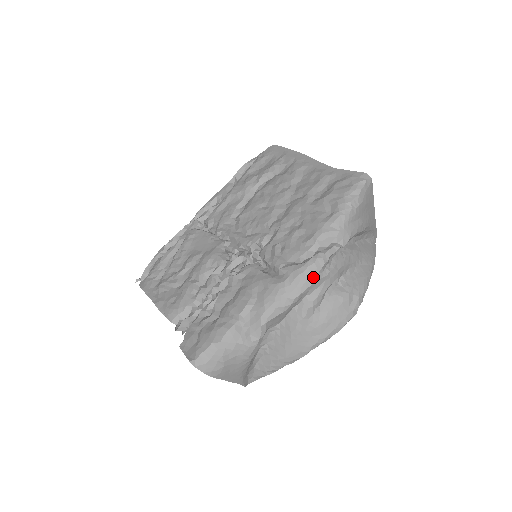
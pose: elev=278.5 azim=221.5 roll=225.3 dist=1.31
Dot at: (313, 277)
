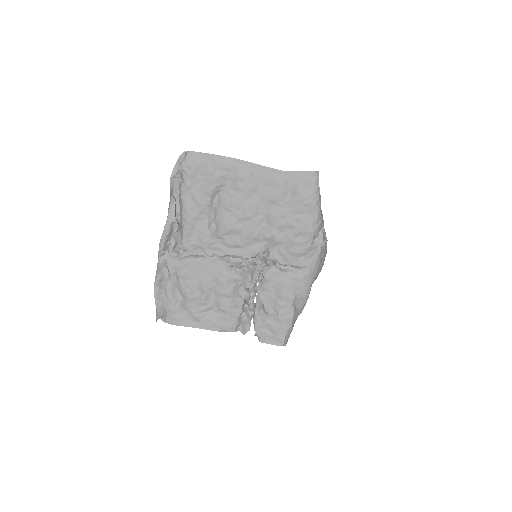
Dot at: (321, 258)
